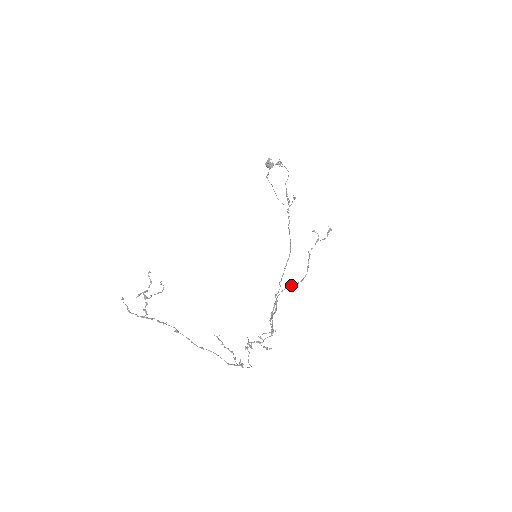
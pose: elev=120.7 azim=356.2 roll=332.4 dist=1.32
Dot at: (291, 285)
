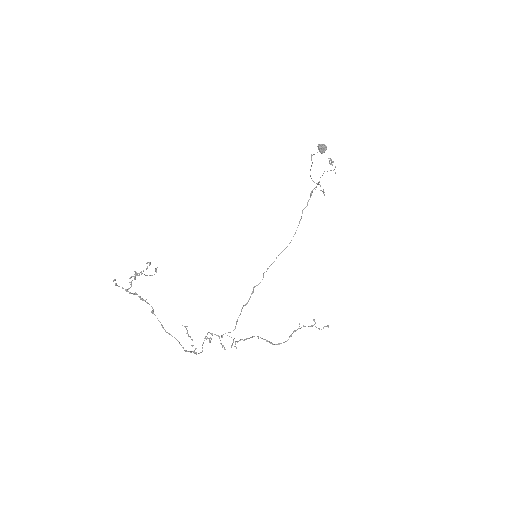
Dot at: (269, 341)
